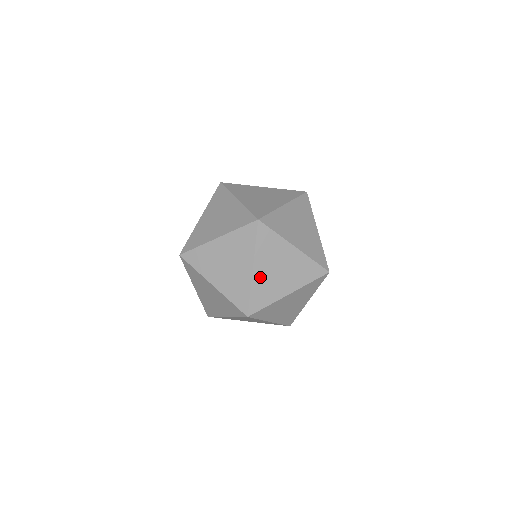
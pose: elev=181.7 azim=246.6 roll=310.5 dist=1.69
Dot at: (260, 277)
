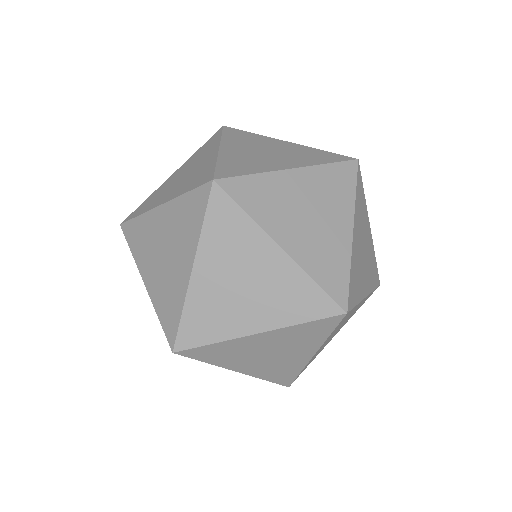
Dot at: occluded
